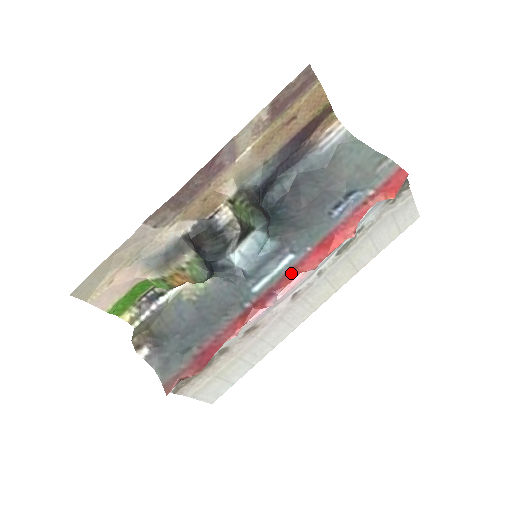
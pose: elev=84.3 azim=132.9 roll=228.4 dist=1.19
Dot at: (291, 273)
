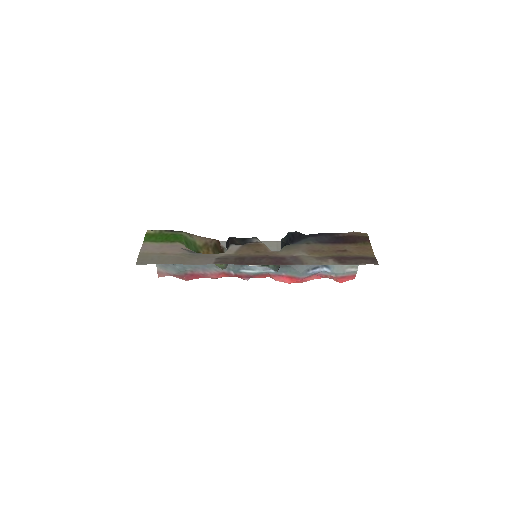
Dot at: (265, 275)
